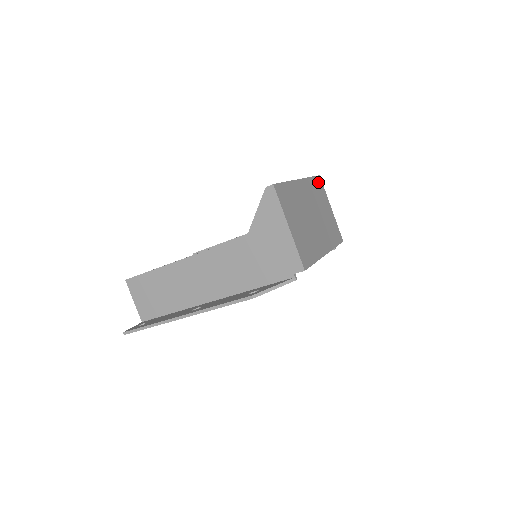
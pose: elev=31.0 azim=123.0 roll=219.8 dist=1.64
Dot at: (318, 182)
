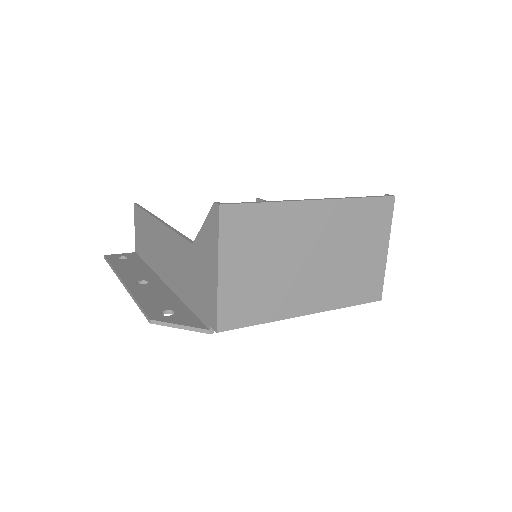
Dot at: (380, 207)
